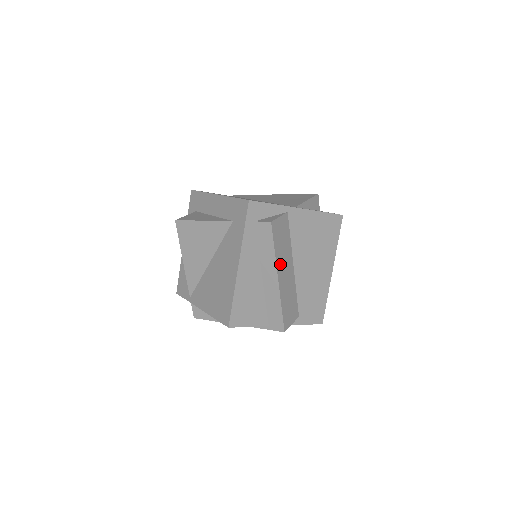
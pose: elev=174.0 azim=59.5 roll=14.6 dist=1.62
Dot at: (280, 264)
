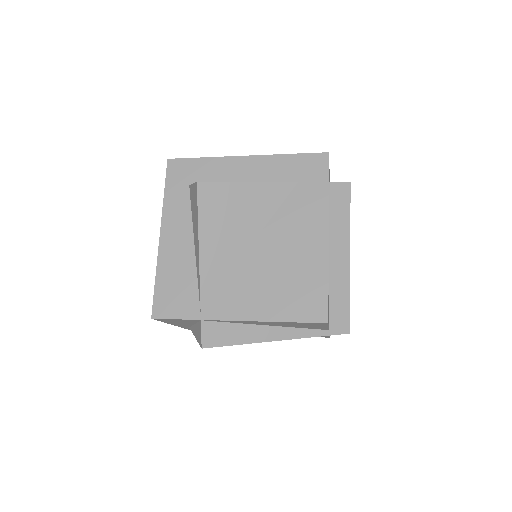
Dot at: occluded
